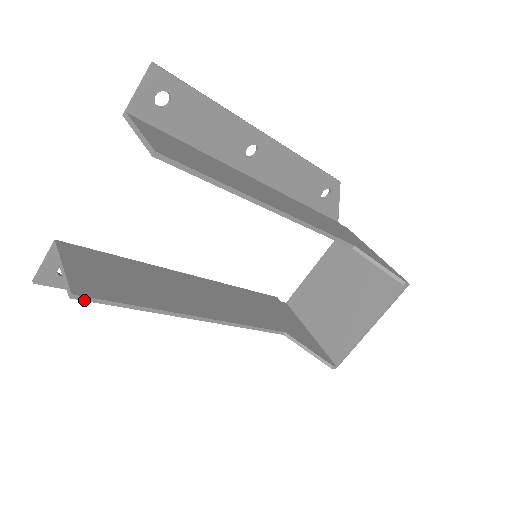
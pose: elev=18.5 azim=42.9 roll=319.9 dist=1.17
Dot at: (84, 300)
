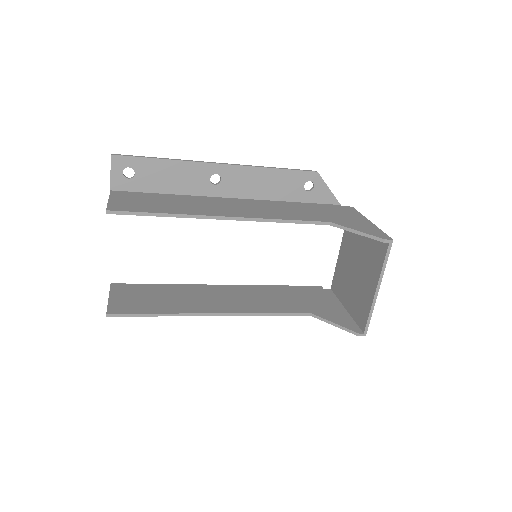
Dot at: (117, 316)
